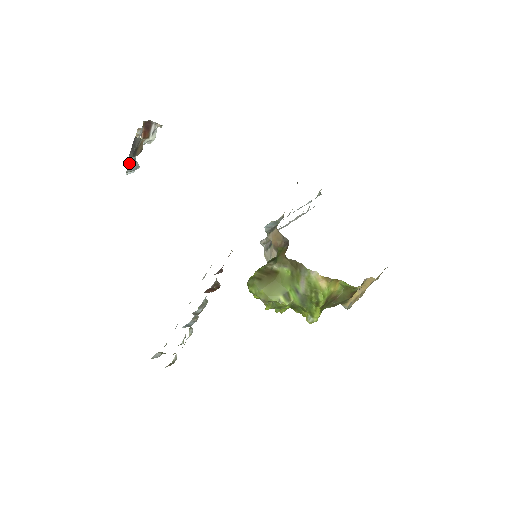
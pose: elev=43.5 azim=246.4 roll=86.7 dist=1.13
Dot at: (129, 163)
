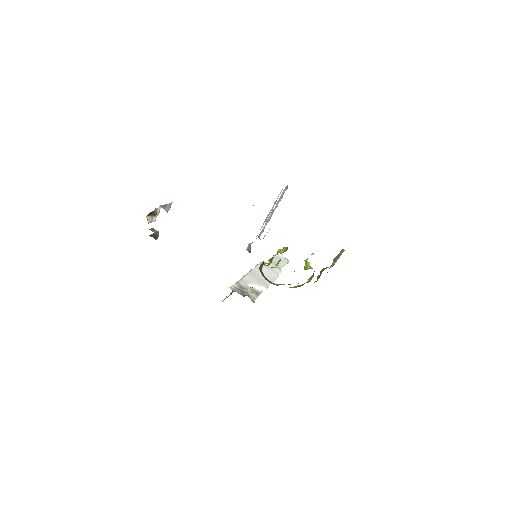
Dot at: (164, 209)
